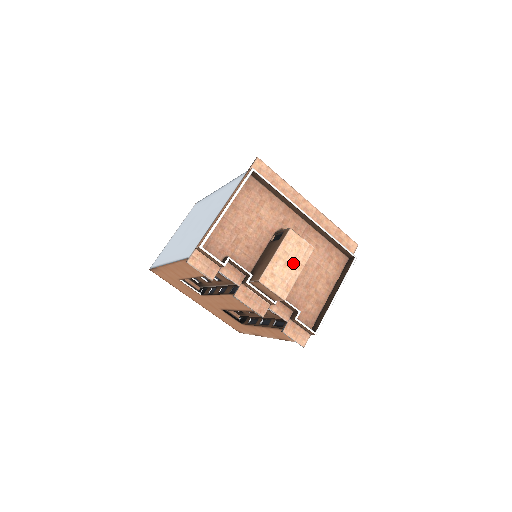
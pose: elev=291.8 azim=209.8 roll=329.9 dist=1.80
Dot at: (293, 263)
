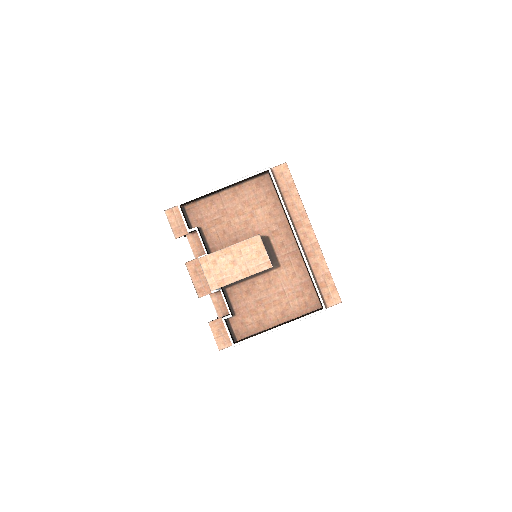
Dot at: (241, 265)
